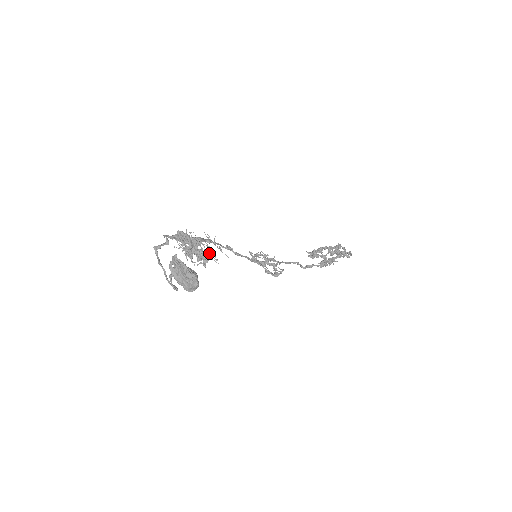
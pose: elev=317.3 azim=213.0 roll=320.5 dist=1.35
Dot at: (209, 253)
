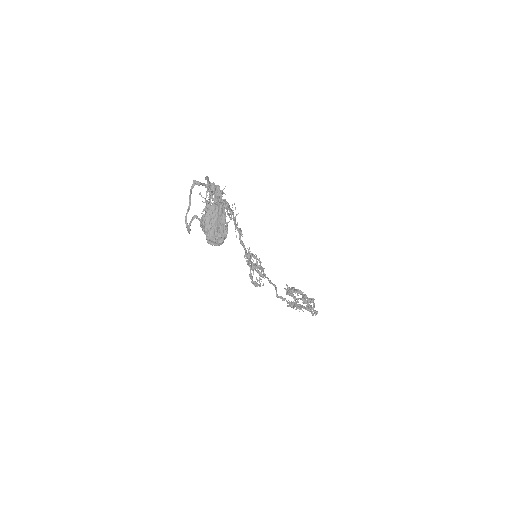
Dot at: (226, 222)
